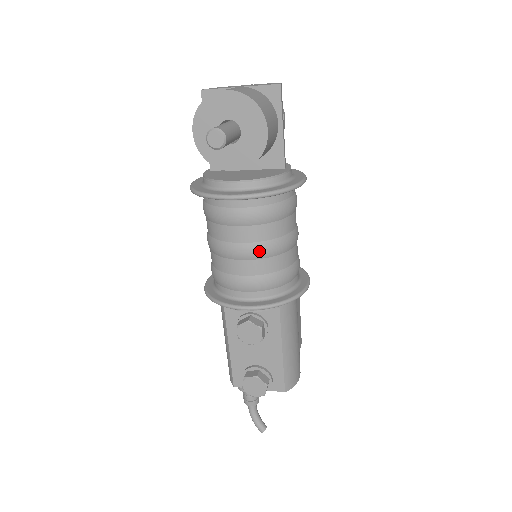
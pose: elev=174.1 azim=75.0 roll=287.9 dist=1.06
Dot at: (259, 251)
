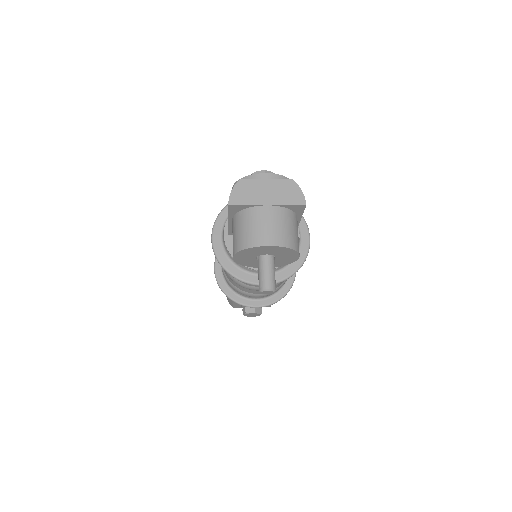
Dot at: occluded
